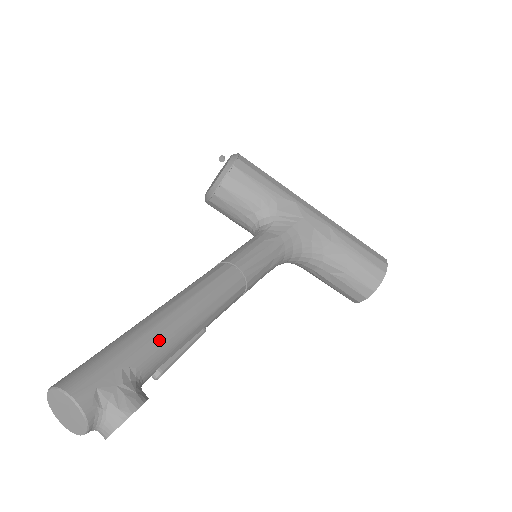
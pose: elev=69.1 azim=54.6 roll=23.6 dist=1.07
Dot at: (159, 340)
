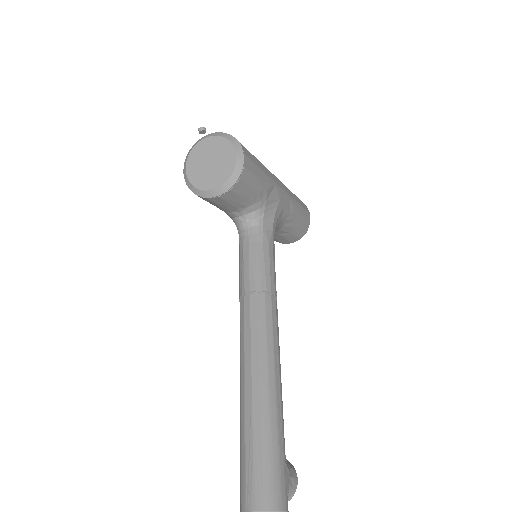
Dot at: occluded
